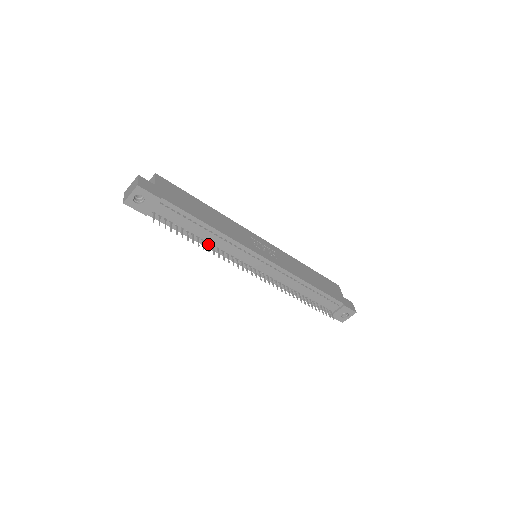
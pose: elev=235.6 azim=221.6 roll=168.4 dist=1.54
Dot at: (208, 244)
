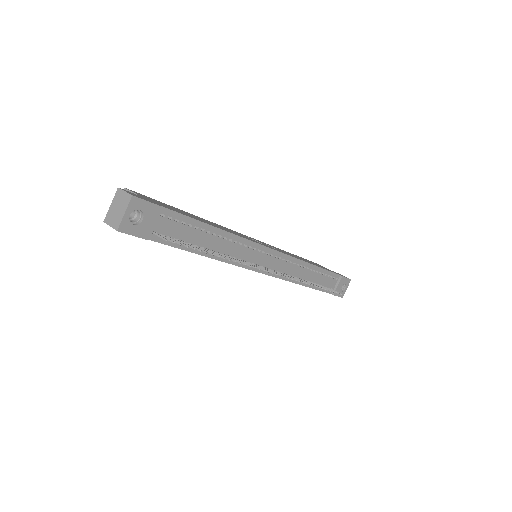
Dot at: (220, 254)
